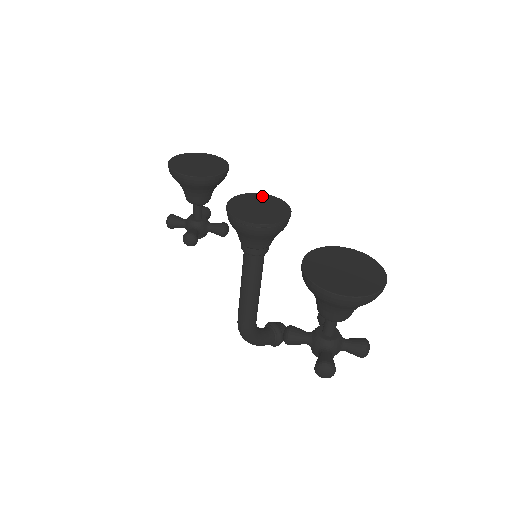
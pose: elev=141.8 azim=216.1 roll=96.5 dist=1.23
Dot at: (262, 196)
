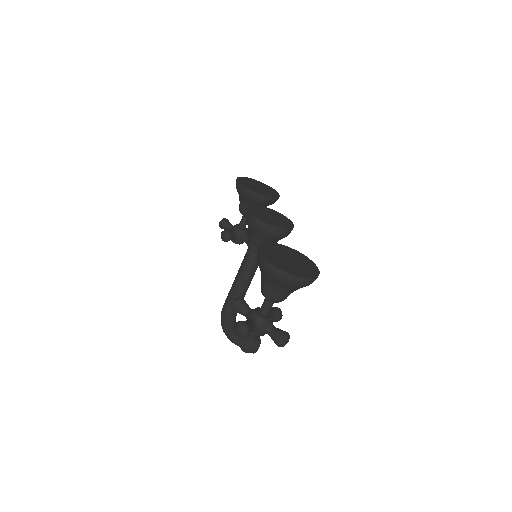
Dot at: (281, 215)
